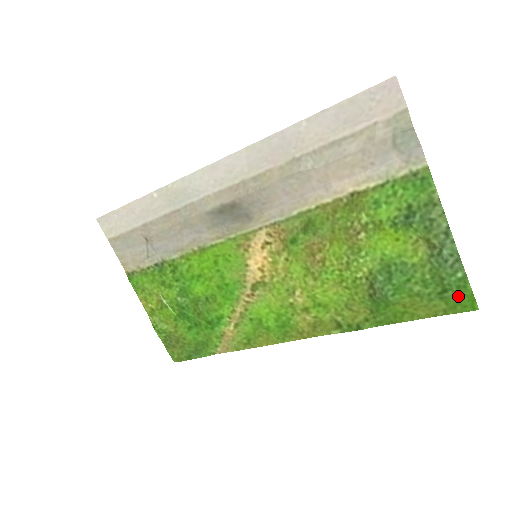
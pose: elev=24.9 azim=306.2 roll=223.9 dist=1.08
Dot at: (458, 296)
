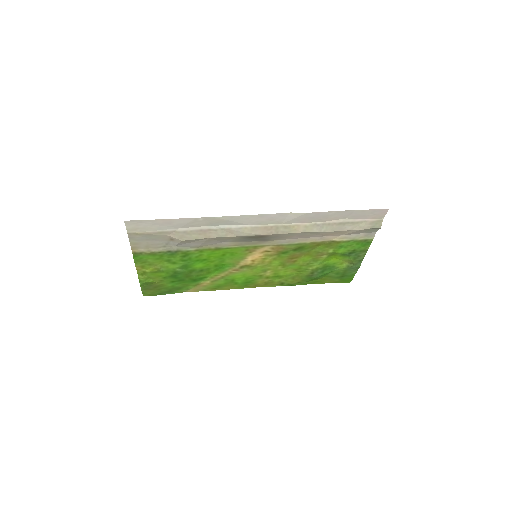
Dot at: (347, 278)
